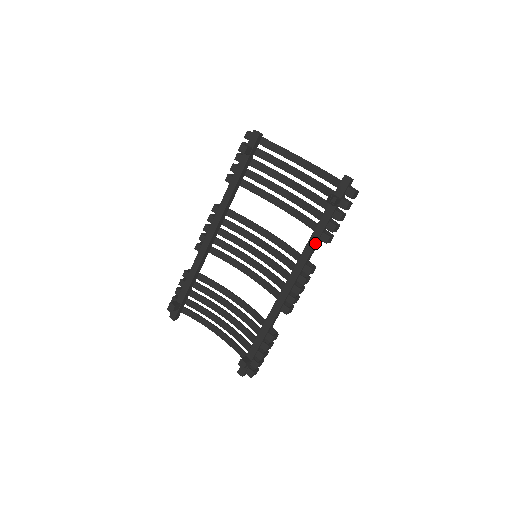
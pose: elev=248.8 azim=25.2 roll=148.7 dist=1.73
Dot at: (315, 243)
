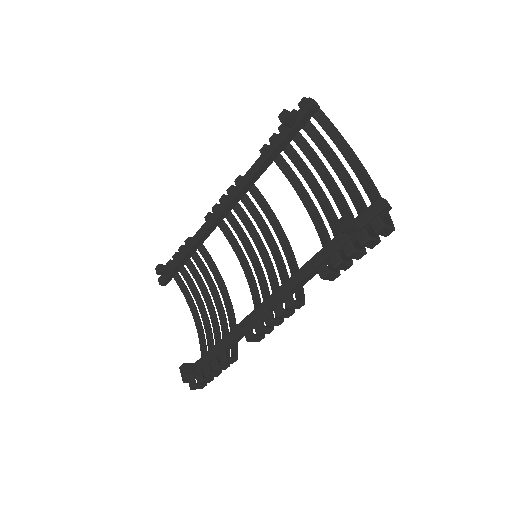
Dot at: (308, 272)
